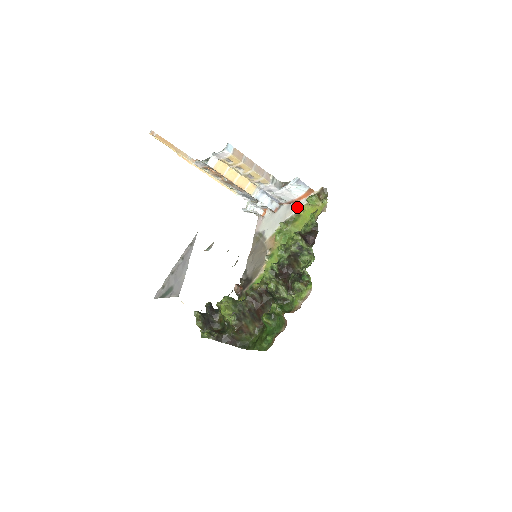
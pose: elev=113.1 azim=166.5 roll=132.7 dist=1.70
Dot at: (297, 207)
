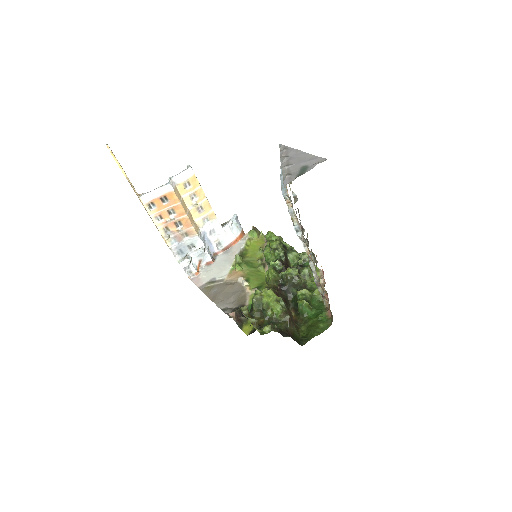
Dot at: (238, 247)
